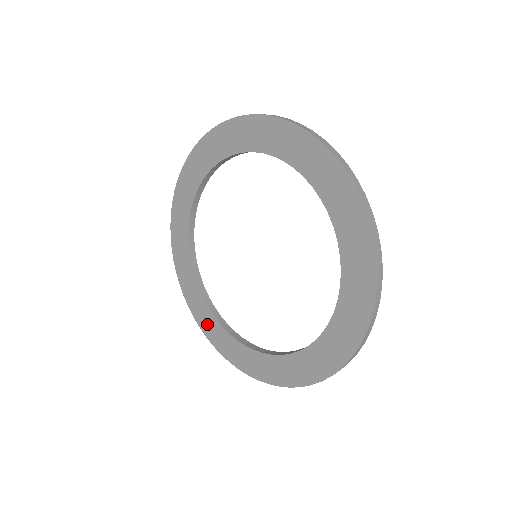
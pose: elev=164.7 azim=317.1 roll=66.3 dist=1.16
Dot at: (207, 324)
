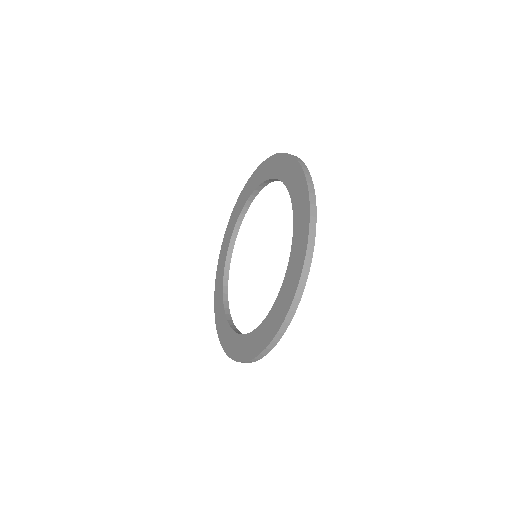
Dot at: (218, 305)
